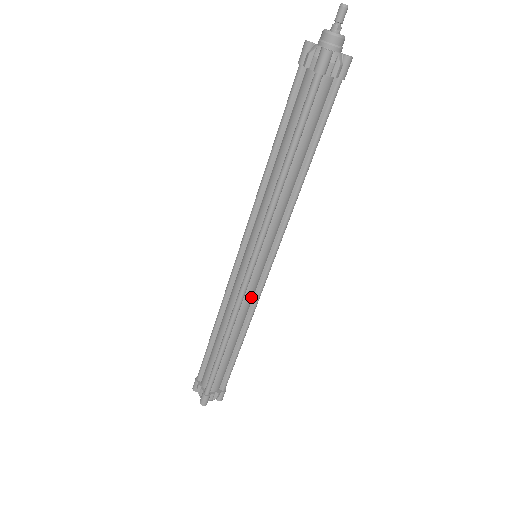
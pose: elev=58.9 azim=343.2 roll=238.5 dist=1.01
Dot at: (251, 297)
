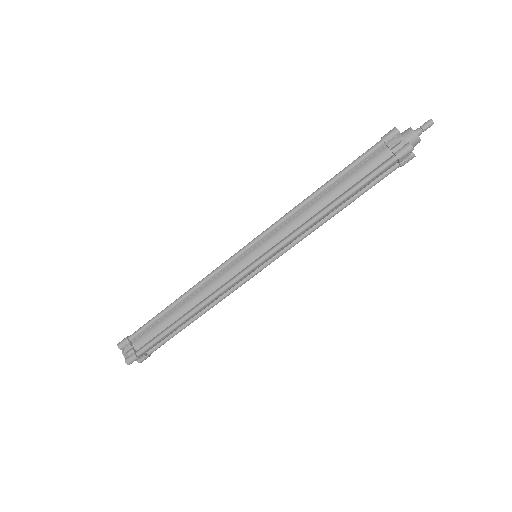
Dot at: (233, 287)
